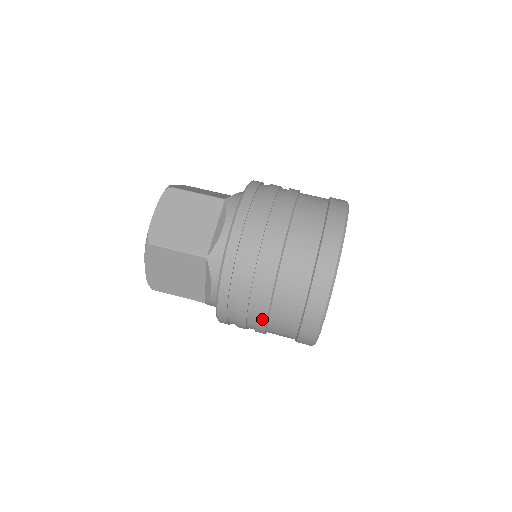
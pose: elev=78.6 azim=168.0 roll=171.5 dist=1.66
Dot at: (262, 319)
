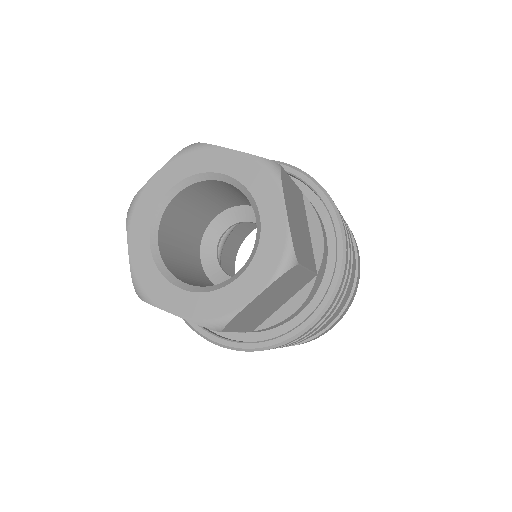
Dot at: occluded
